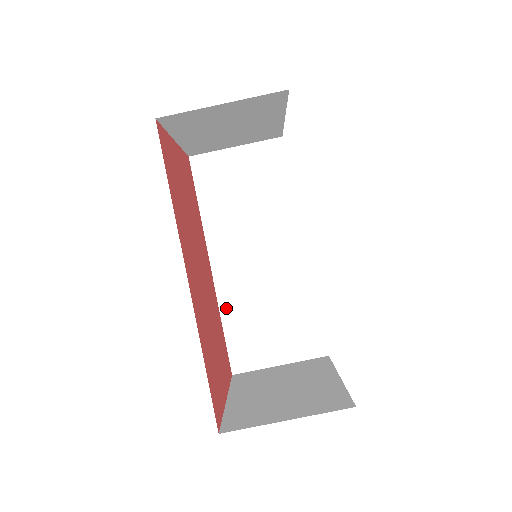
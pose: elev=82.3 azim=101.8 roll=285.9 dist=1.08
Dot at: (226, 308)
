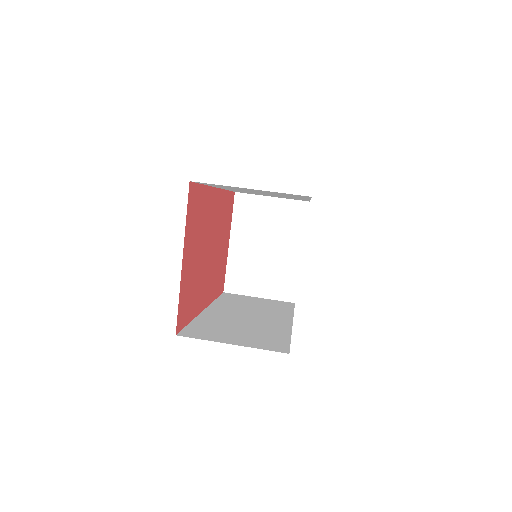
Dot at: (202, 319)
